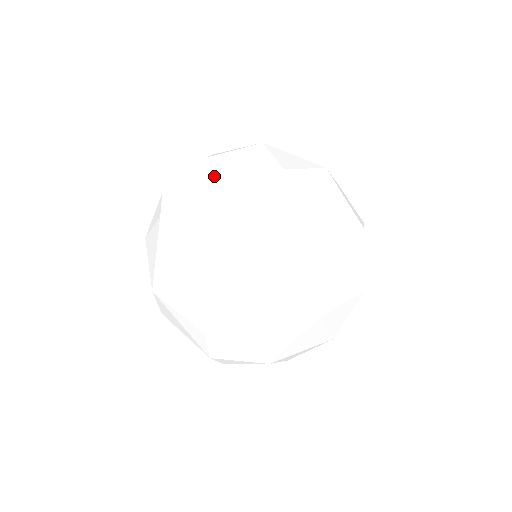
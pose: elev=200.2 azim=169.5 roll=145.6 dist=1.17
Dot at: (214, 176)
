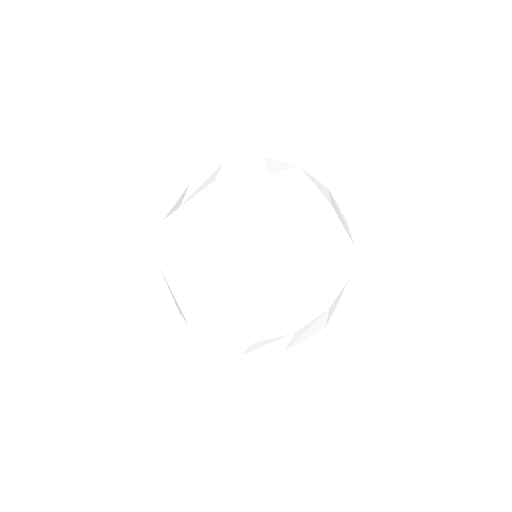
Dot at: (247, 250)
